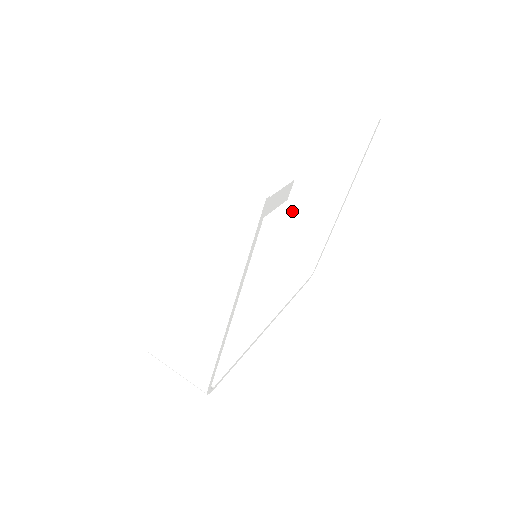
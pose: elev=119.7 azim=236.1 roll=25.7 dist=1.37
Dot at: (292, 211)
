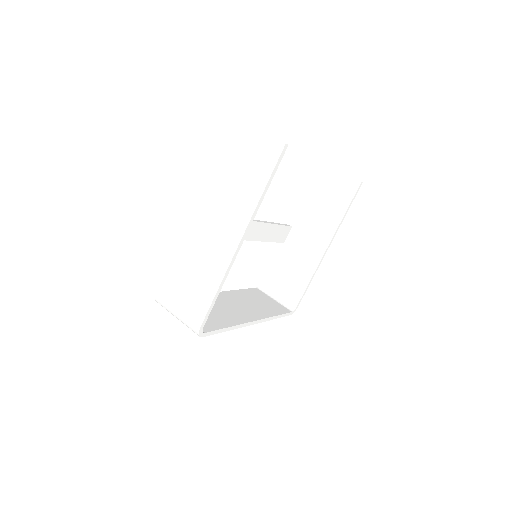
Dot at: (286, 253)
